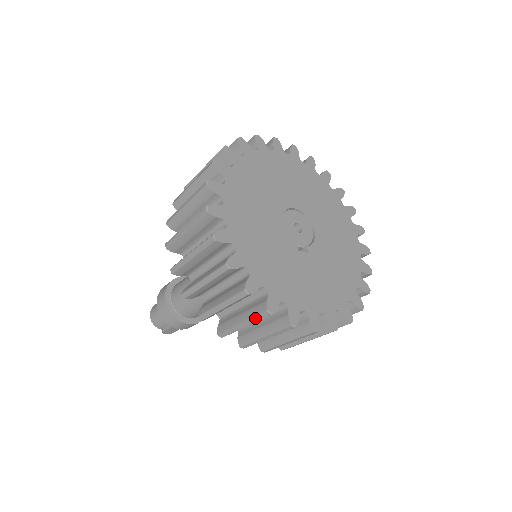
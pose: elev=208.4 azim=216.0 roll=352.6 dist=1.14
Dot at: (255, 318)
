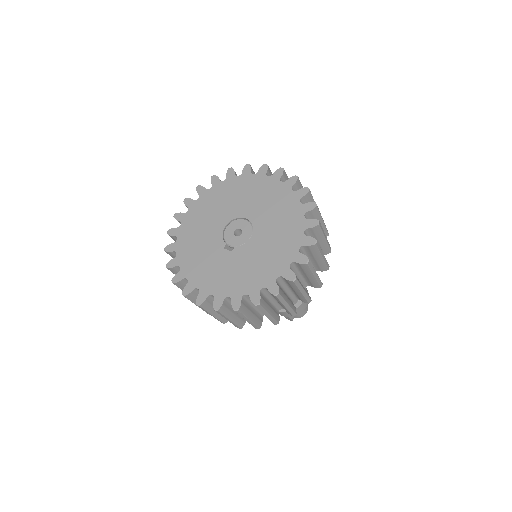
Dot at: (179, 286)
